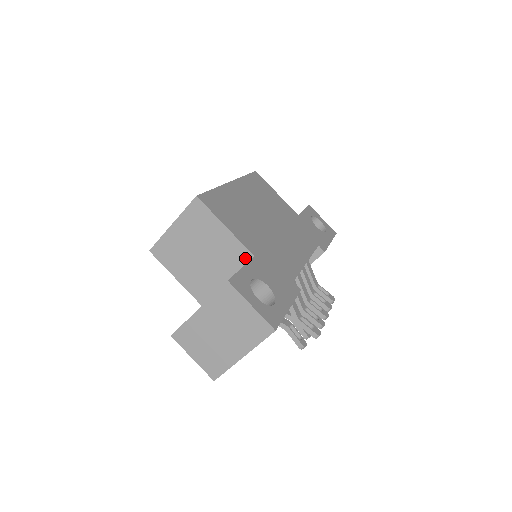
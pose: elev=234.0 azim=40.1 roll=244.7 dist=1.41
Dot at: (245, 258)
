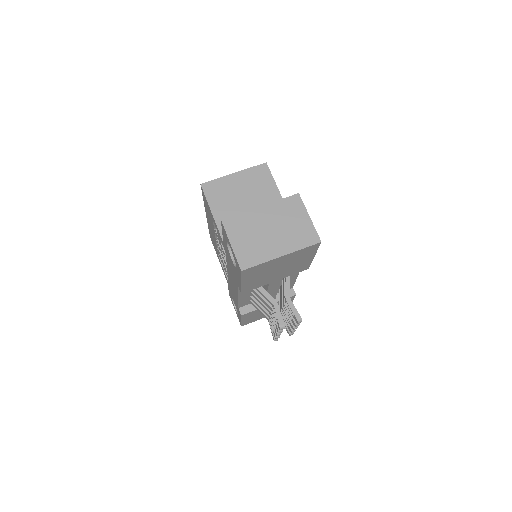
Dot at: occluded
